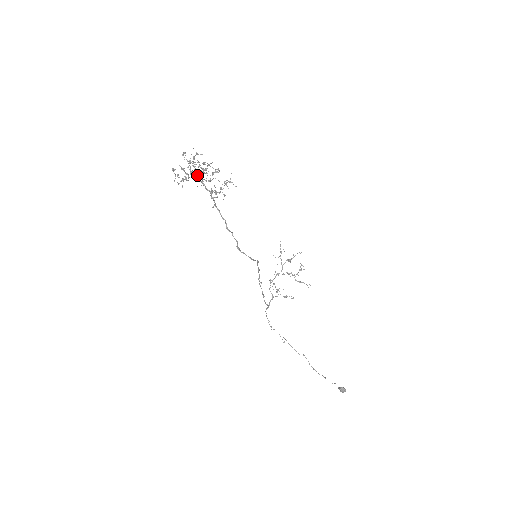
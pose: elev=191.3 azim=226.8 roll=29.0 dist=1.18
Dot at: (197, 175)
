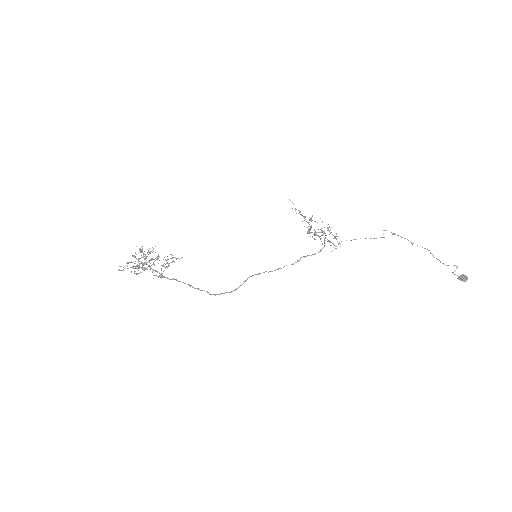
Dot at: (143, 269)
